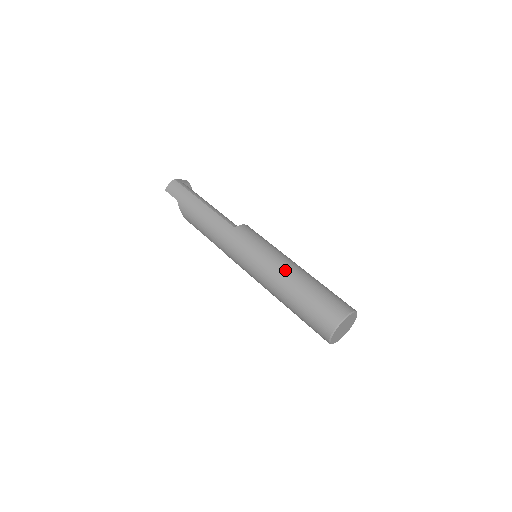
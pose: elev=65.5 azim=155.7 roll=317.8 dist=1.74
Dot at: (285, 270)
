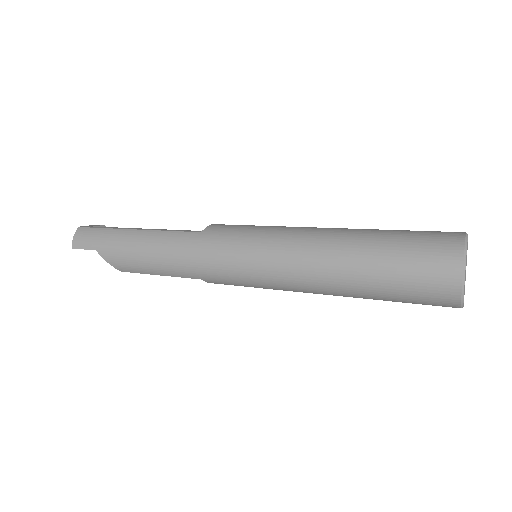
Dot at: (317, 239)
